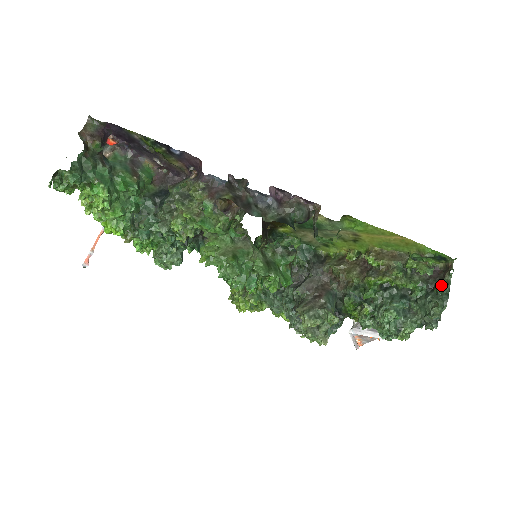
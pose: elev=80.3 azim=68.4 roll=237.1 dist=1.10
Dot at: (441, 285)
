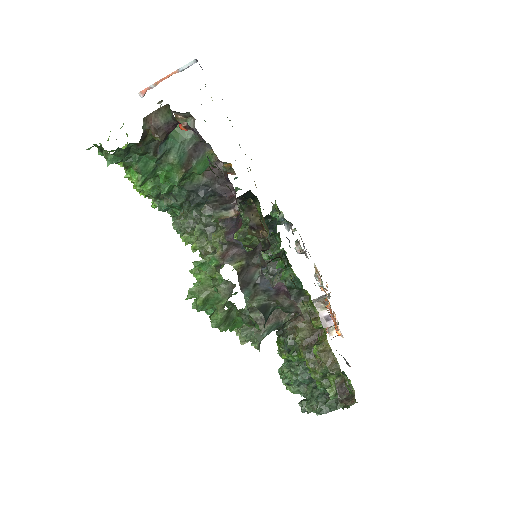
Dot at: (333, 403)
